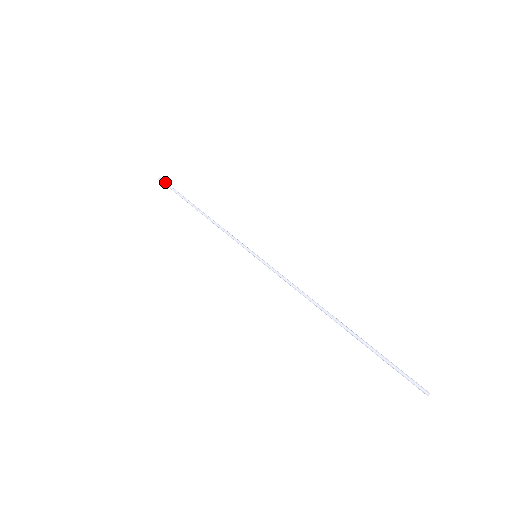
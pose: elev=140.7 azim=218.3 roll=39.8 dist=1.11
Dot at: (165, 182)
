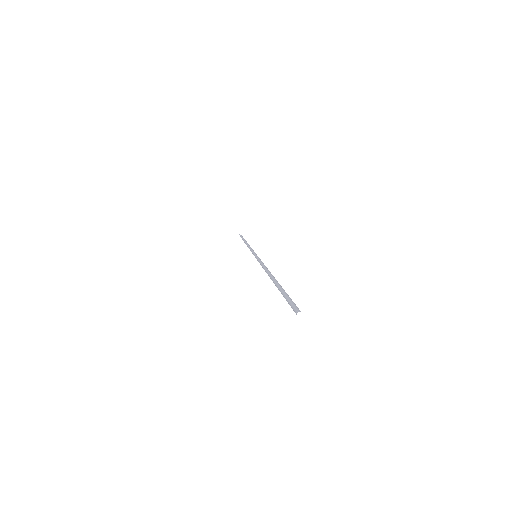
Dot at: (240, 236)
